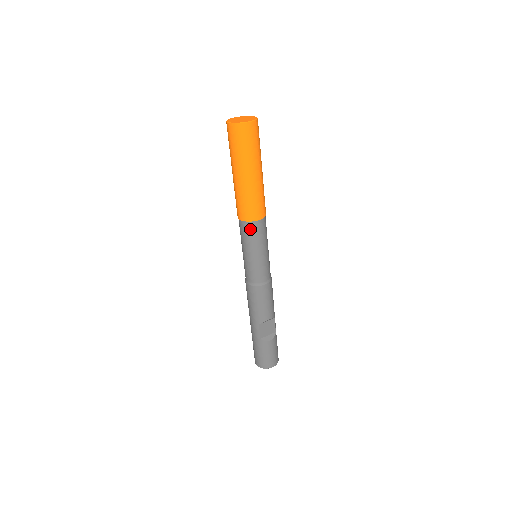
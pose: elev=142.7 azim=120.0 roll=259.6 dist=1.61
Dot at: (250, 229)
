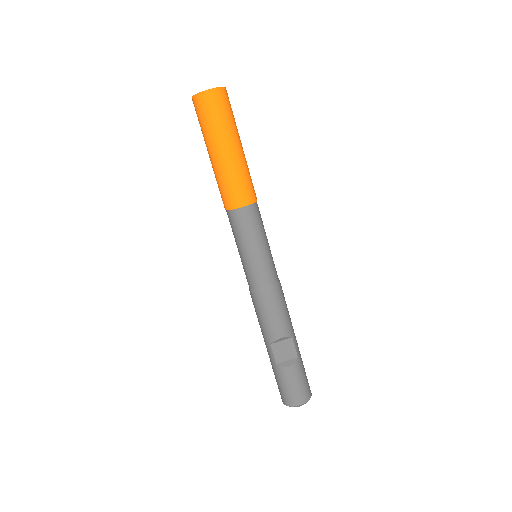
Dot at: (235, 219)
